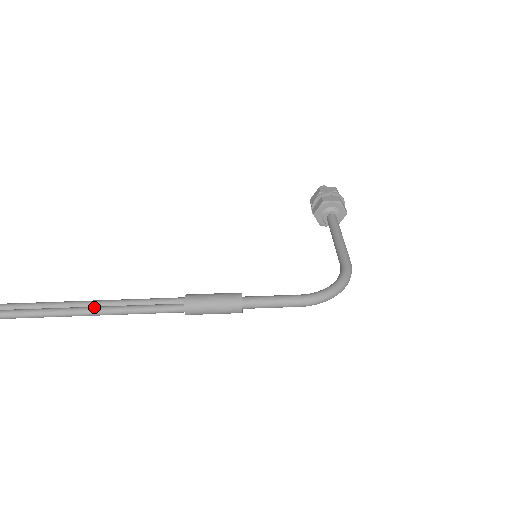
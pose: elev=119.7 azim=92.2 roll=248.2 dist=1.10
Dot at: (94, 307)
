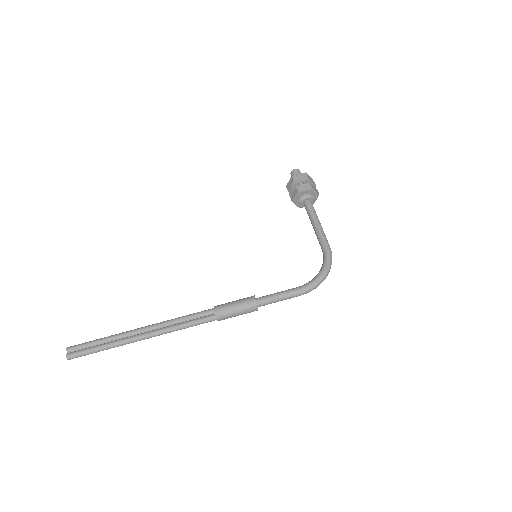
Dot at: (150, 332)
